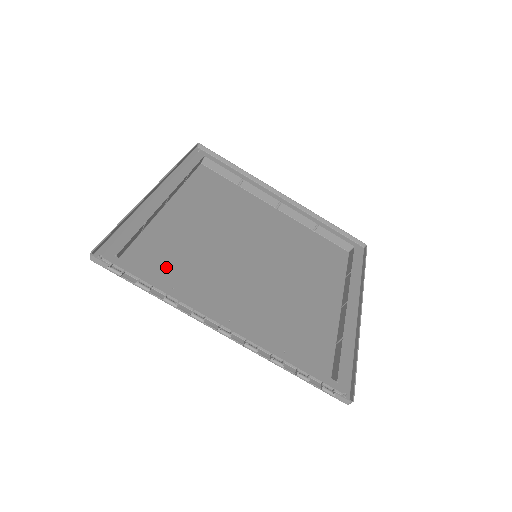
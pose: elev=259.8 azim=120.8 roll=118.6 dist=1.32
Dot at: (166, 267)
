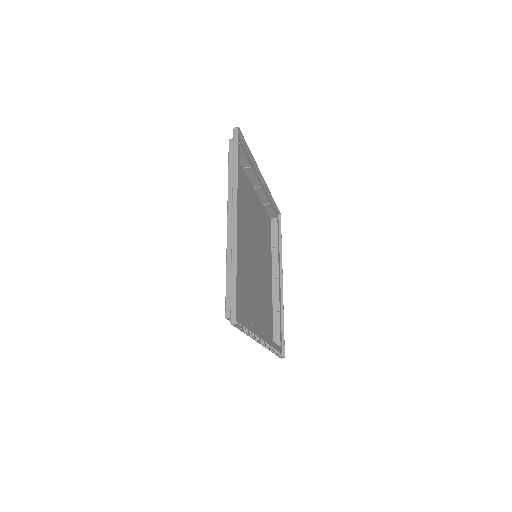
Dot at: (239, 297)
